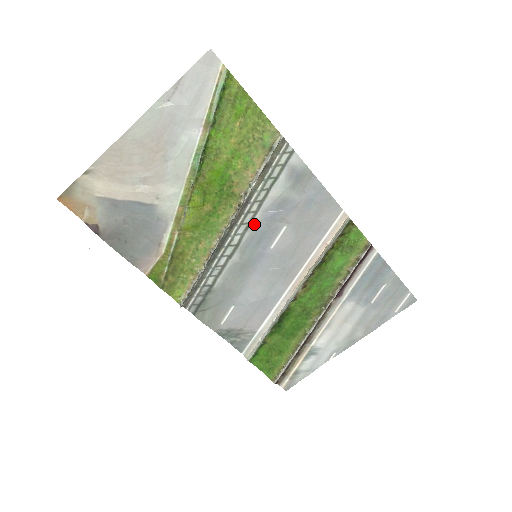
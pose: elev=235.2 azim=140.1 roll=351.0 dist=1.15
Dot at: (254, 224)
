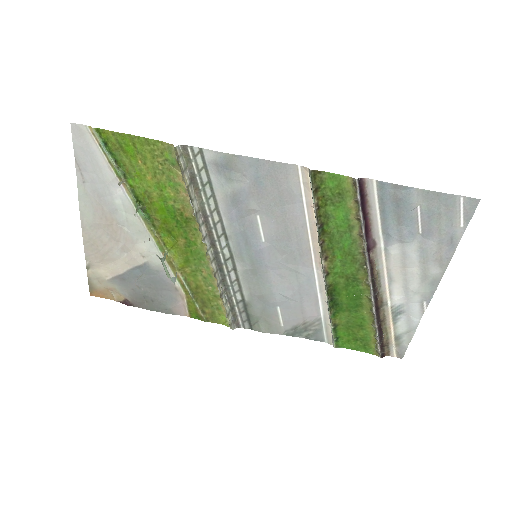
Dot at: (228, 231)
